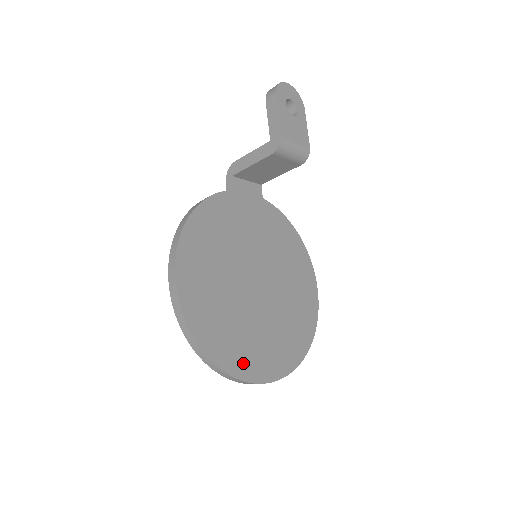
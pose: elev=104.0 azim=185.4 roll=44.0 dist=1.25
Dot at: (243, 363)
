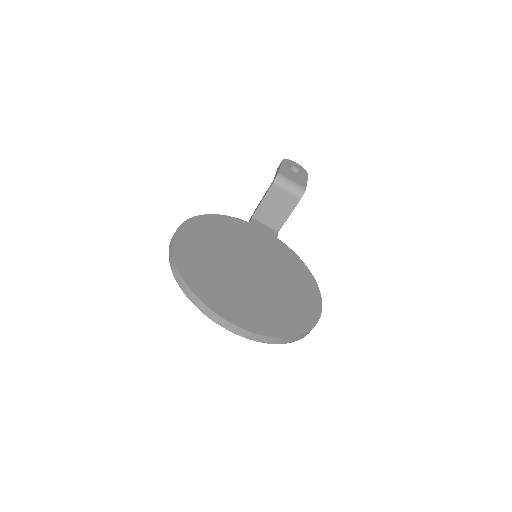
Dot at: (214, 299)
